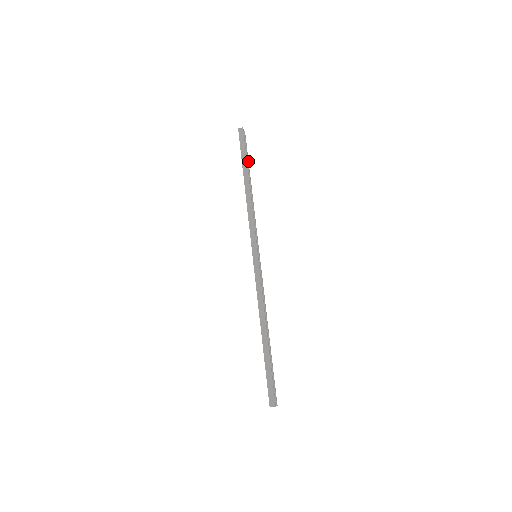
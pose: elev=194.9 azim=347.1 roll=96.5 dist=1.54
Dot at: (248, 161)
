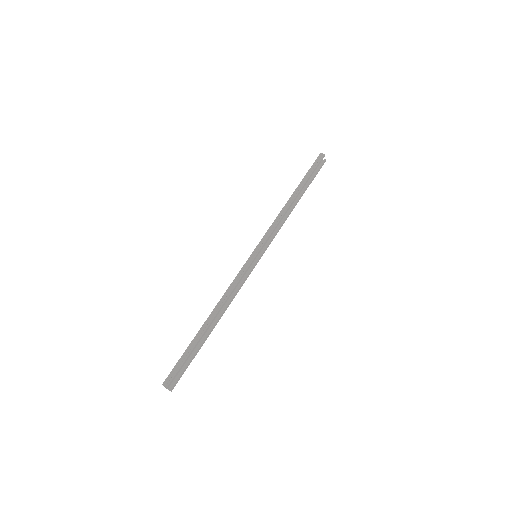
Dot at: (310, 182)
